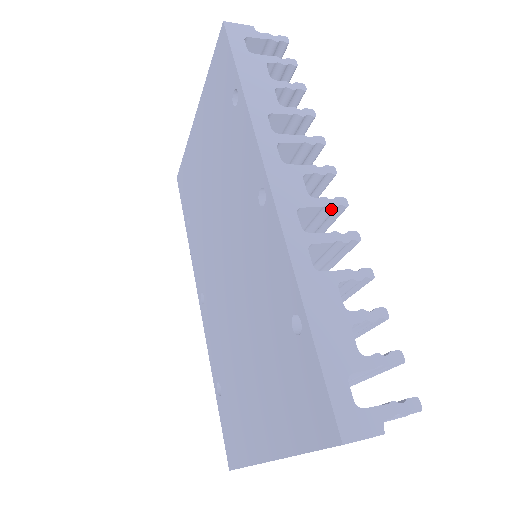
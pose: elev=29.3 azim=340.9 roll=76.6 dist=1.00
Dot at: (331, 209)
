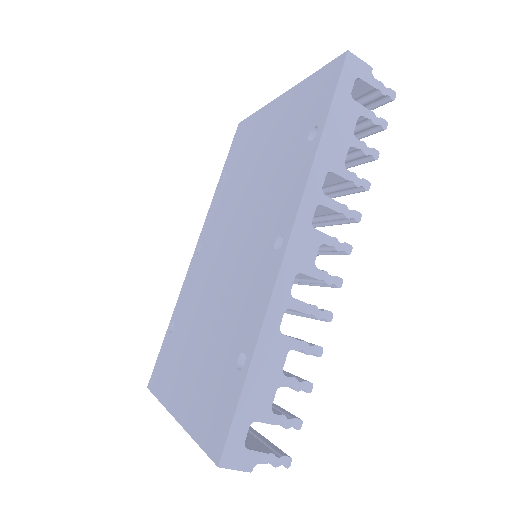
Dot at: (325, 283)
